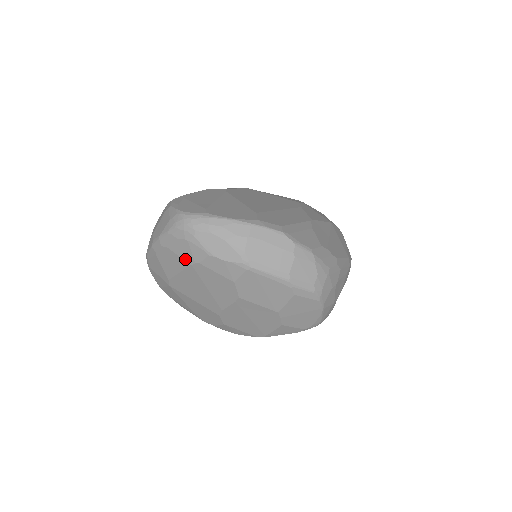
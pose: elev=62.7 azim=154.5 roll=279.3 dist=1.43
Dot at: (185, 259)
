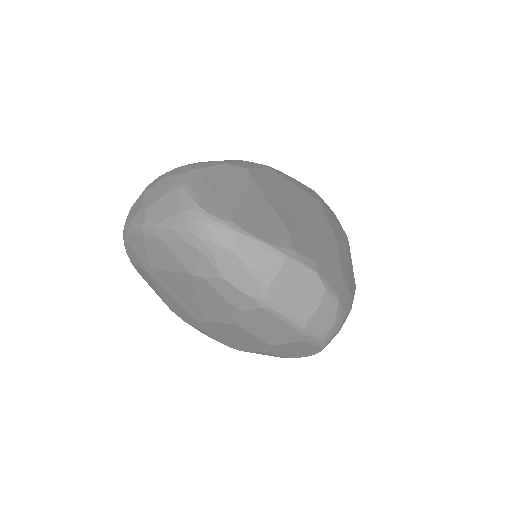
Dot at: (185, 265)
